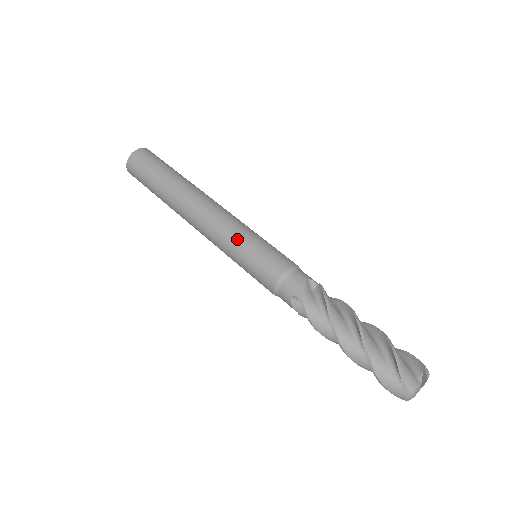
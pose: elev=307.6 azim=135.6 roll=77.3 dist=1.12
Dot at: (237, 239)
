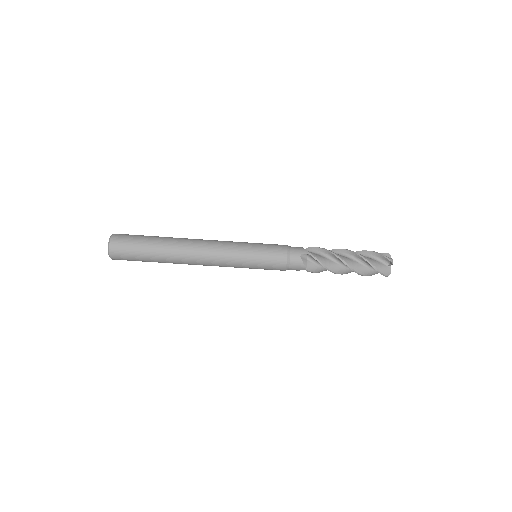
Dot at: (242, 263)
